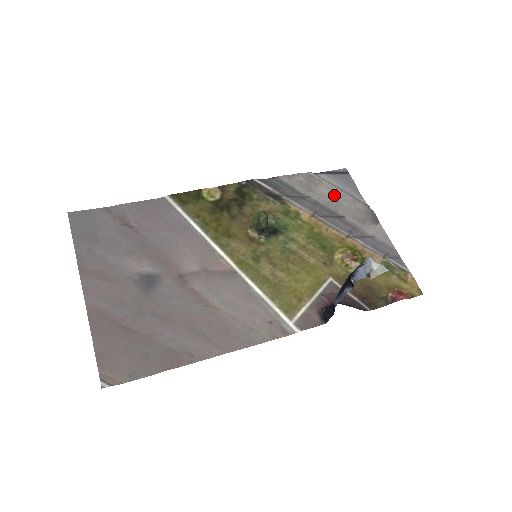
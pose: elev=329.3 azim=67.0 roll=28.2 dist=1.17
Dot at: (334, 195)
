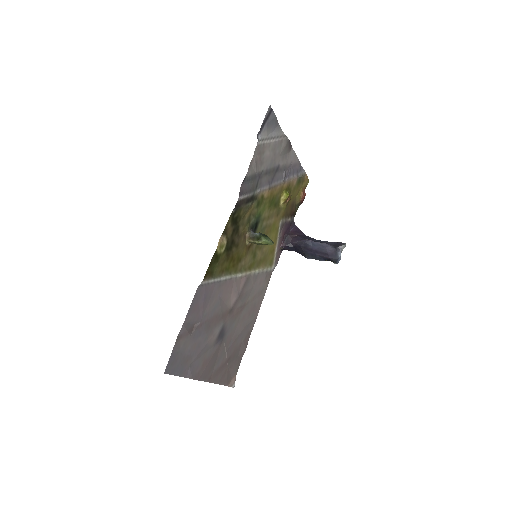
Dot at: (272, 150)
